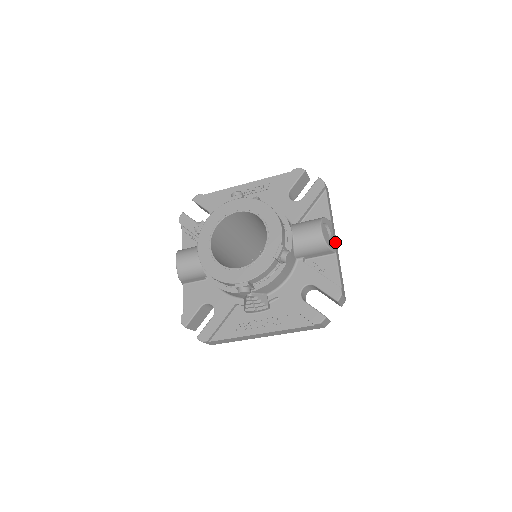
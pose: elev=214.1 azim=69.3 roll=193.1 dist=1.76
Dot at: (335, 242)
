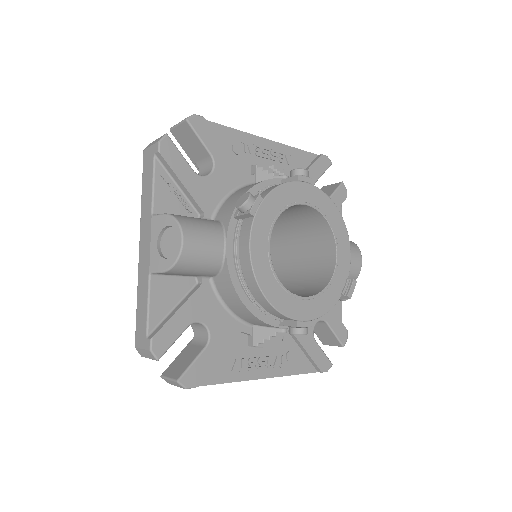
Dot at: occluded
